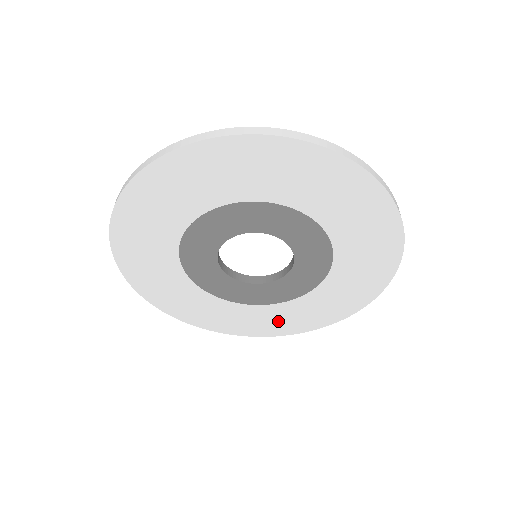
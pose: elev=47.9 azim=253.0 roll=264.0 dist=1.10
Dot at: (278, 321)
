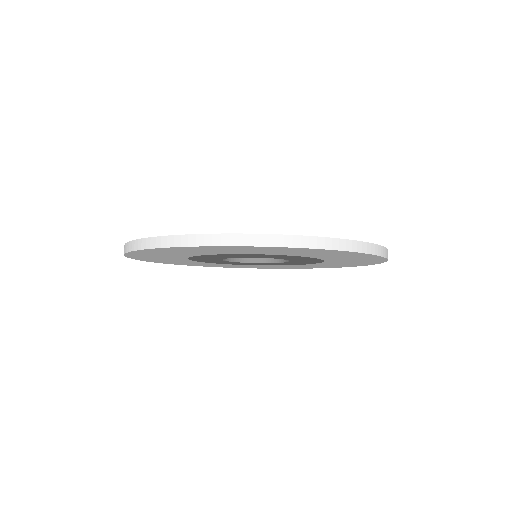
Dot at: (326, 266)
